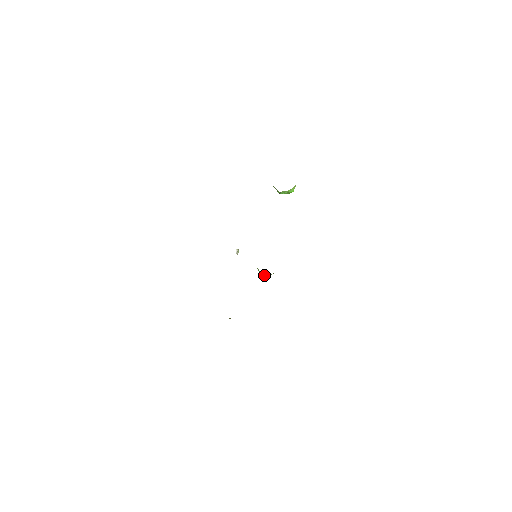
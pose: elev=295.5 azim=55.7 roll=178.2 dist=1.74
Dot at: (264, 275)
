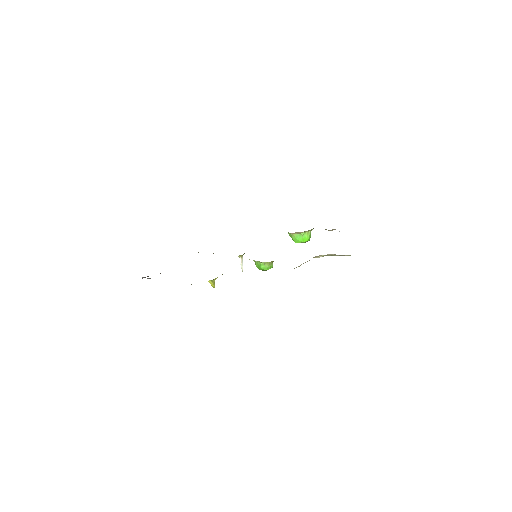
Dot at: (260, 267)
